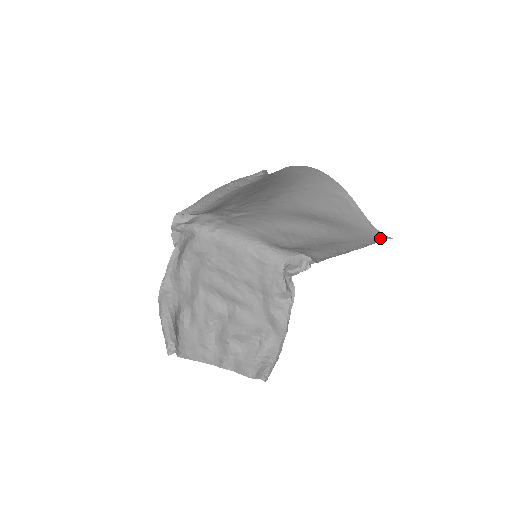
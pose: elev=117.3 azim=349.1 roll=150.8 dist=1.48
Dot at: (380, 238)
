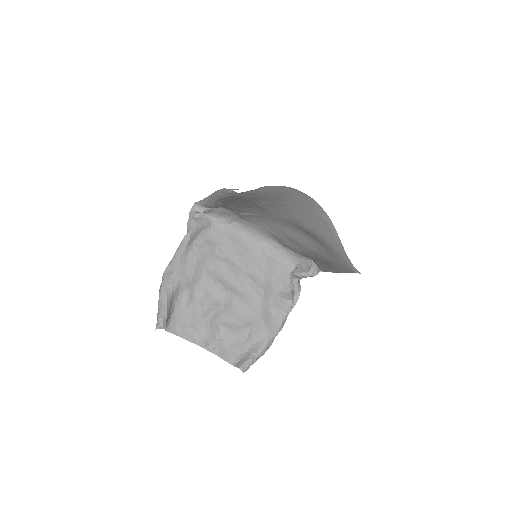
Dot at: (352, 270)
